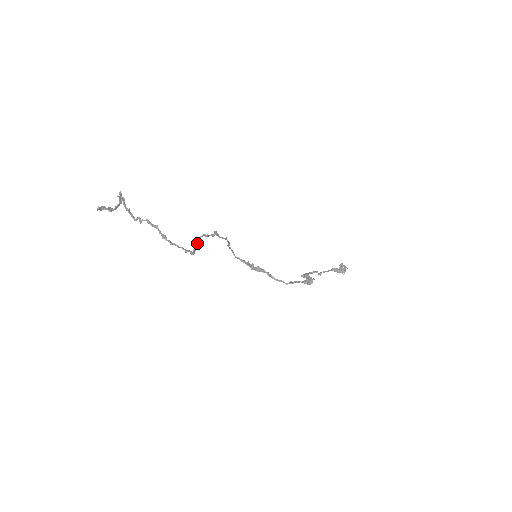
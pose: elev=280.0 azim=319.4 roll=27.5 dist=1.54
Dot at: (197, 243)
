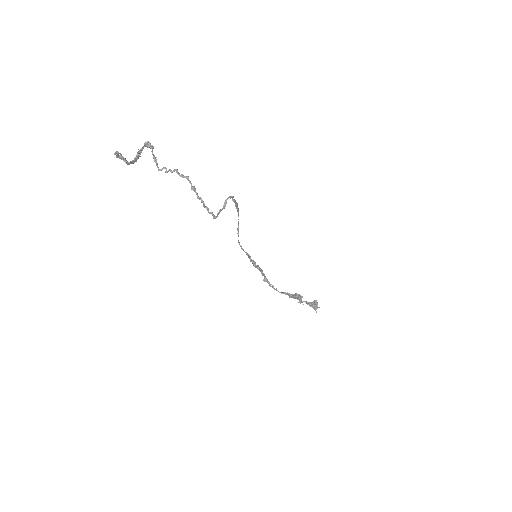
Dot at: (226, 203)
